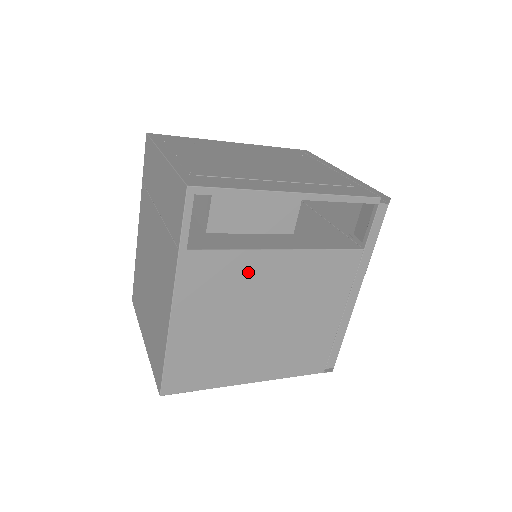
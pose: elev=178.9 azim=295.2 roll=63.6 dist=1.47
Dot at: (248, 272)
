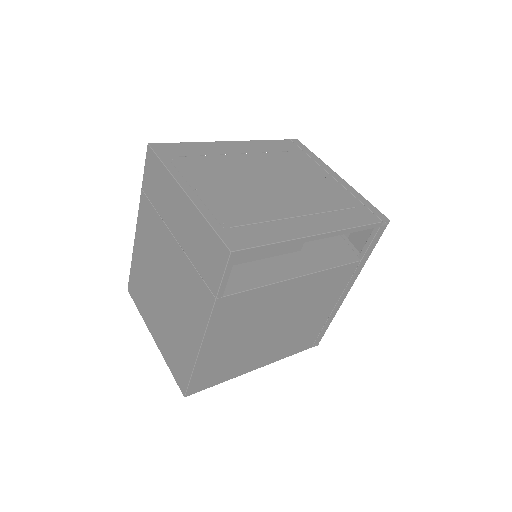
Dot at: (268, 299)
